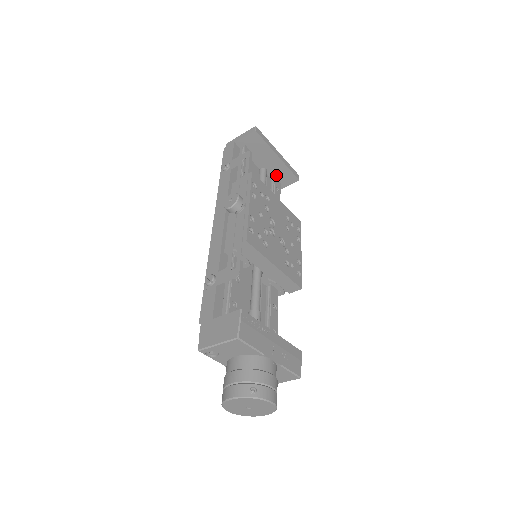
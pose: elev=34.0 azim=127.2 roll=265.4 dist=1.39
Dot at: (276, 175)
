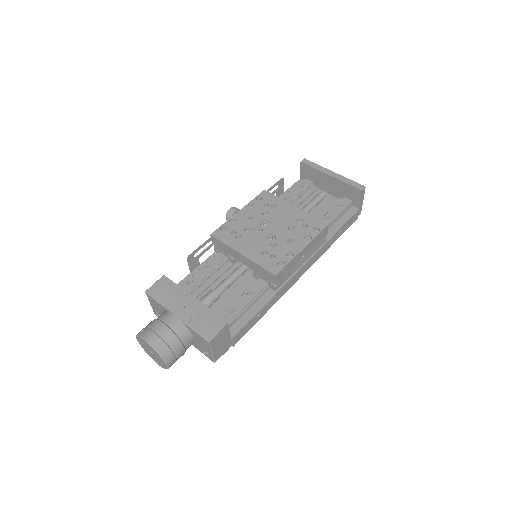
Dot at: (344, 194)
